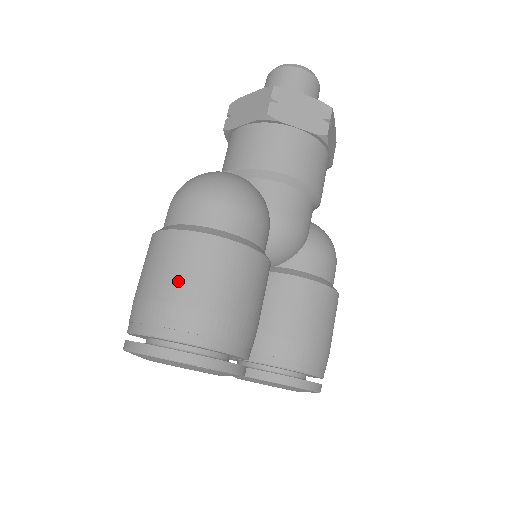
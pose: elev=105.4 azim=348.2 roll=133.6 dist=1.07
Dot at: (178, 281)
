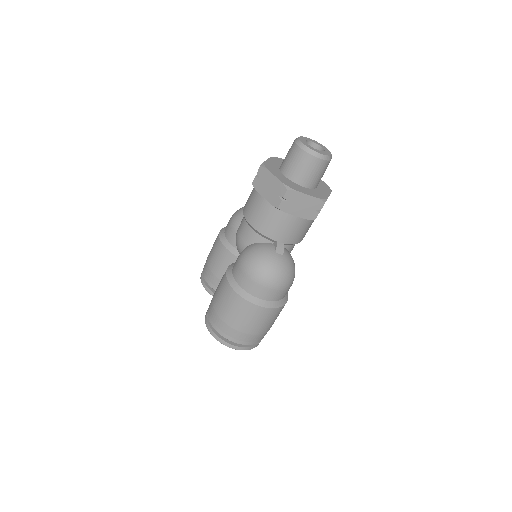
Dot at: (268, 326)
